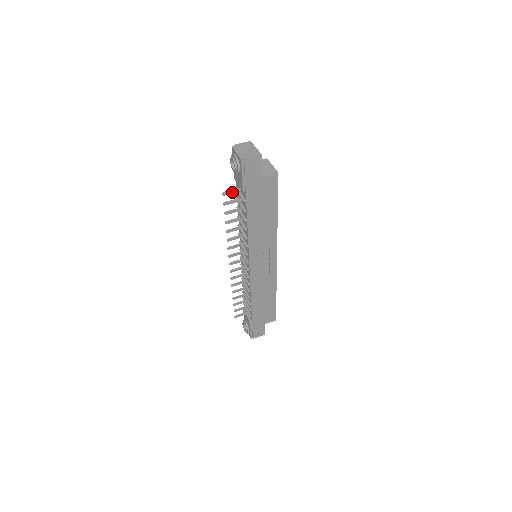
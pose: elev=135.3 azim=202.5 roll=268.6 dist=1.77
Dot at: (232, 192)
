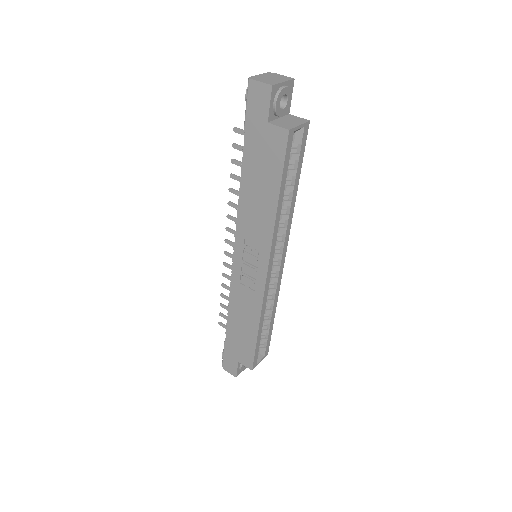
Dot at: (244, 134)
